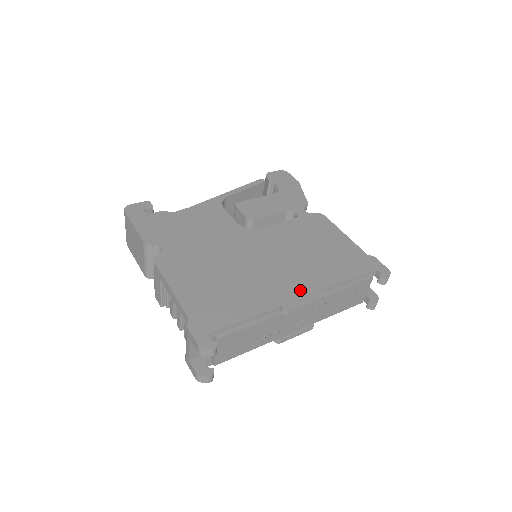
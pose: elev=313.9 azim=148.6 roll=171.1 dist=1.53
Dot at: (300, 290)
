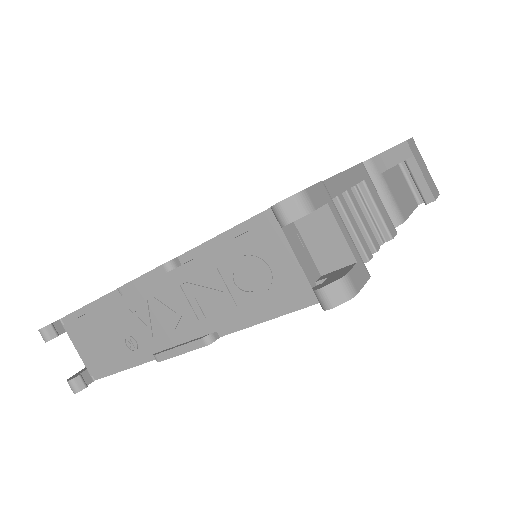
Dot at: occluded
